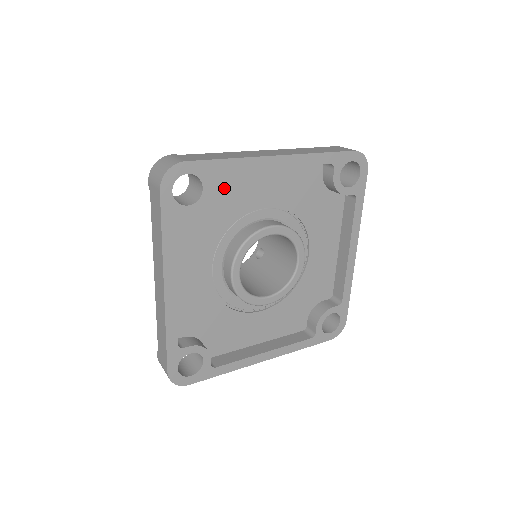
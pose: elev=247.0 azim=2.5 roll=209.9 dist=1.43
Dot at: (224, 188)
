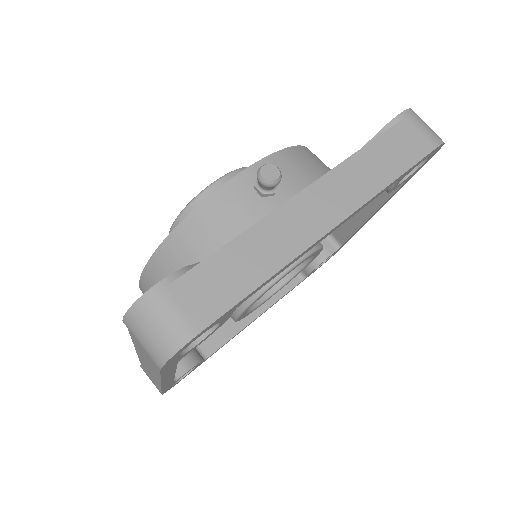
Dot at: occluded
